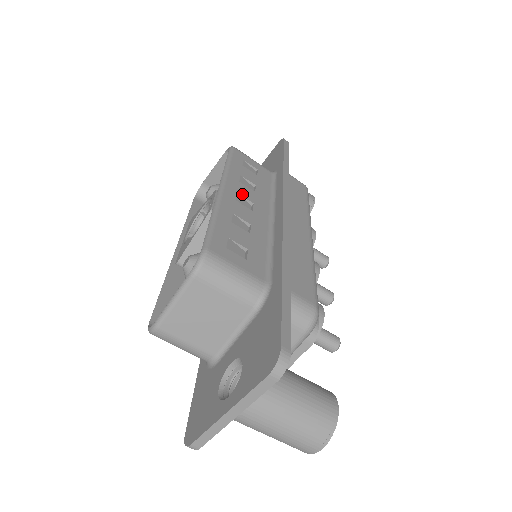
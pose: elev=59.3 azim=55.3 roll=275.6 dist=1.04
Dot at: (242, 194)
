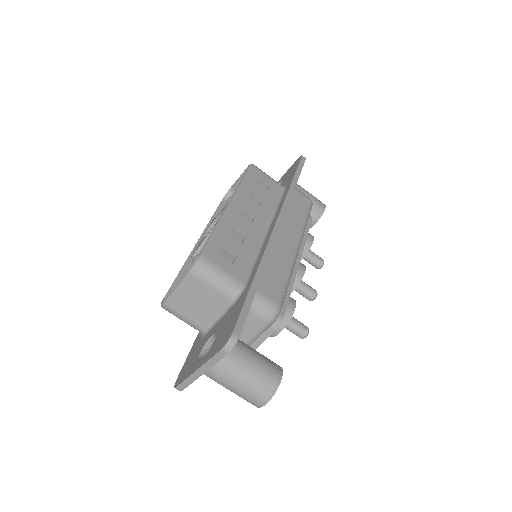
Dot at: (247, 209)
